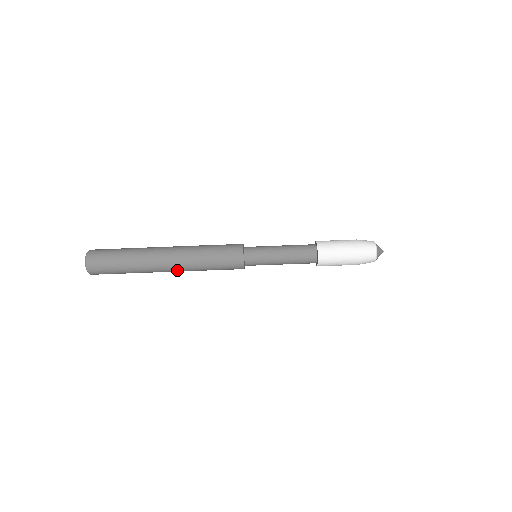
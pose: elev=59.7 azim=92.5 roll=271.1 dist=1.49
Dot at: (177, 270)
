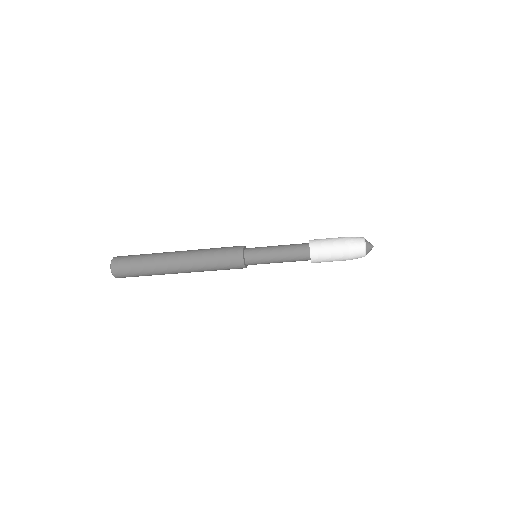
Dot at: (190, 272)
